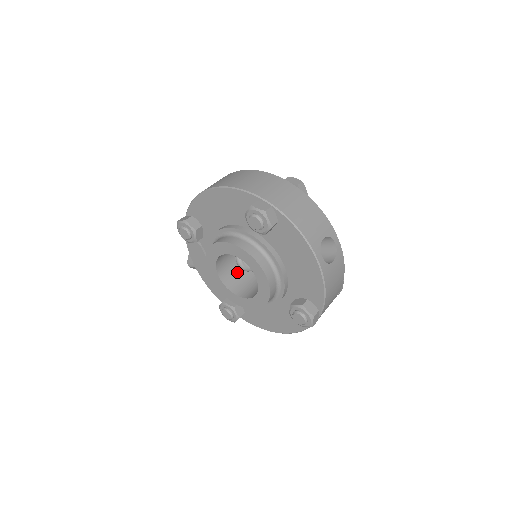
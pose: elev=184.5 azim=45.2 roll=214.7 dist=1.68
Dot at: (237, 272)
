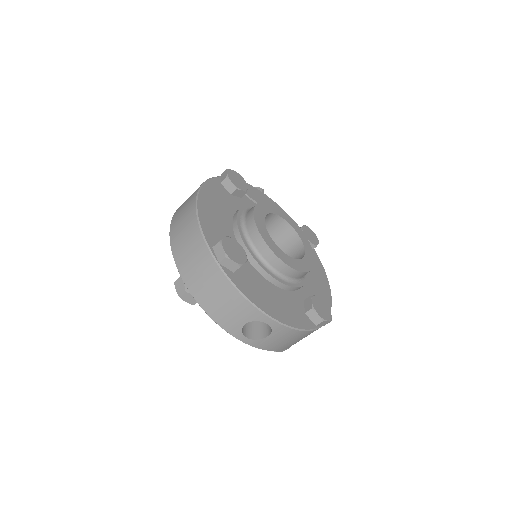
Dot at: occluded
